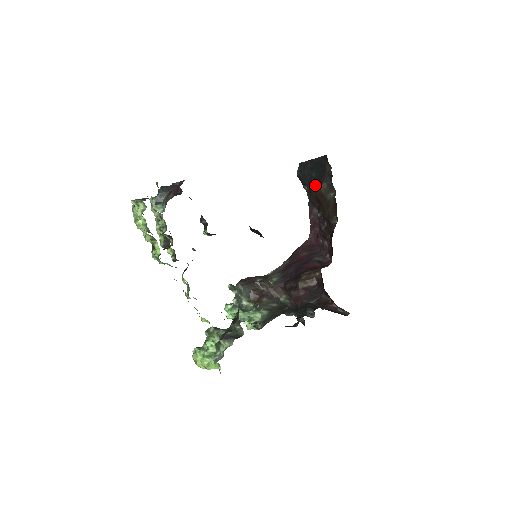
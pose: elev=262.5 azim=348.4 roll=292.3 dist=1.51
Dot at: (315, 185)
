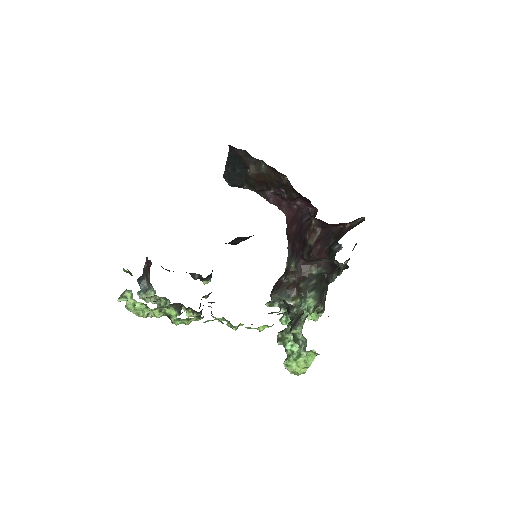
Dot at: (247, 176)
